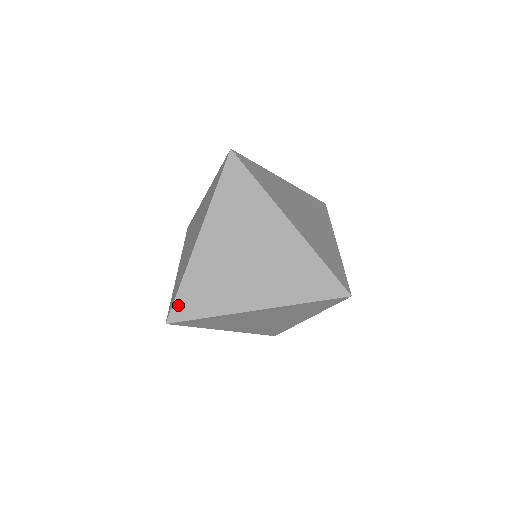
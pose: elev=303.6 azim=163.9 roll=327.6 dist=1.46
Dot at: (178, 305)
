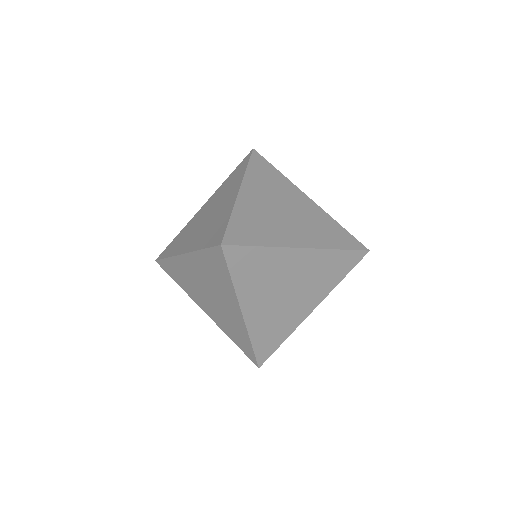
Dot at: (231, 232)
